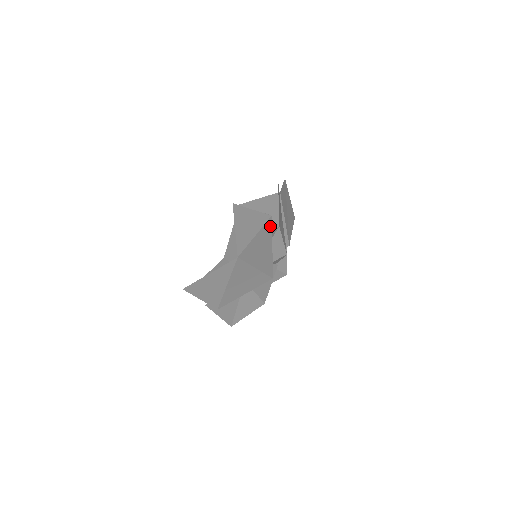
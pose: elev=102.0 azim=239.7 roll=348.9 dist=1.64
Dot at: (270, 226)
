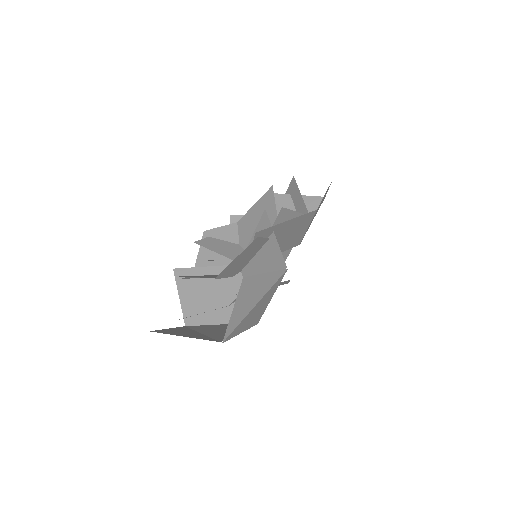
Dot at: (280, 280)
